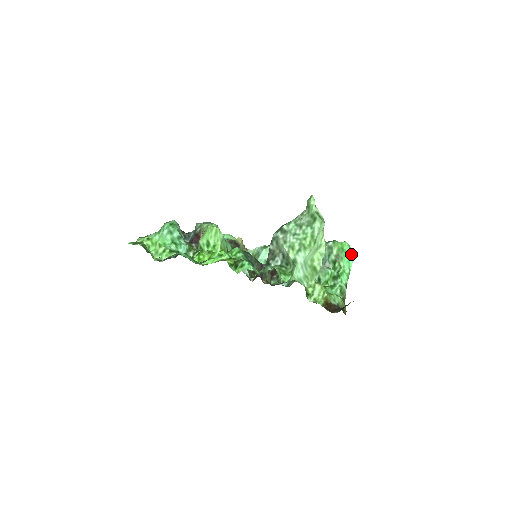
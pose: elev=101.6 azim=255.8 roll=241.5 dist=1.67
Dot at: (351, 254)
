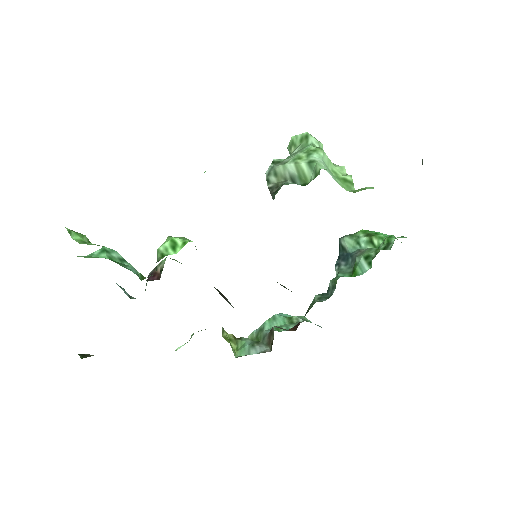
Dot at: occluded
